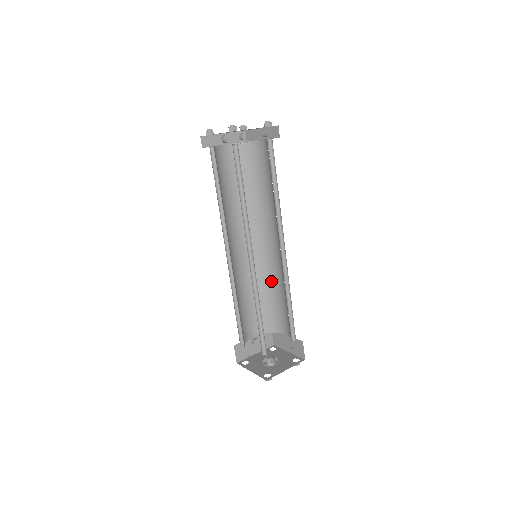
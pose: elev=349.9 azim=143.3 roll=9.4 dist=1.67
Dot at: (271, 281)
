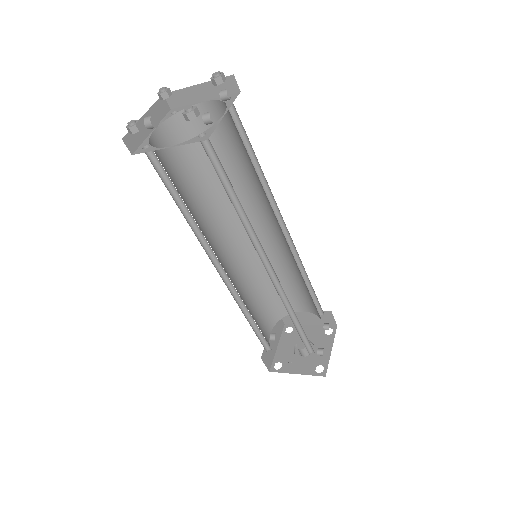
Dot at: occluded
